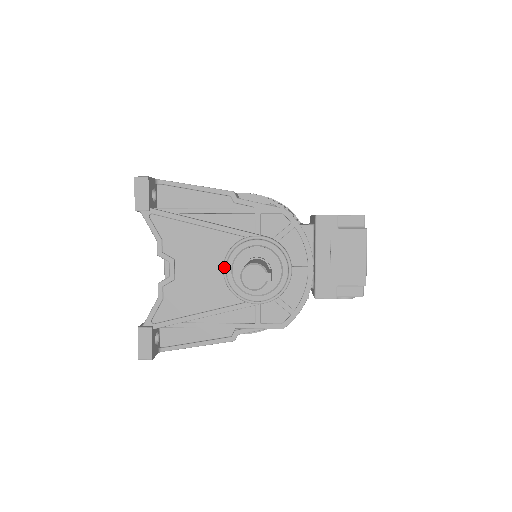
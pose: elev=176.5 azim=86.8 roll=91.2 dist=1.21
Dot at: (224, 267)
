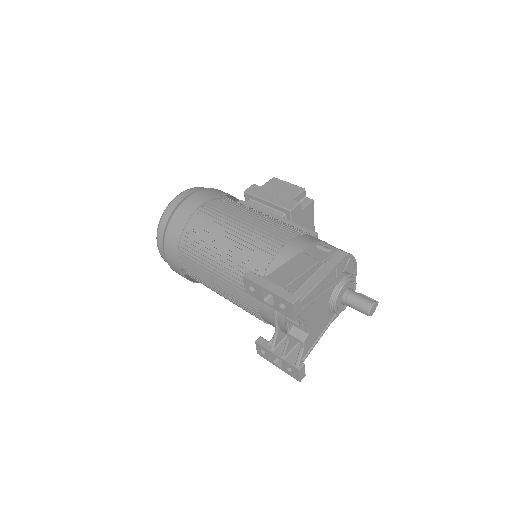
Dot at: (331, 306)
